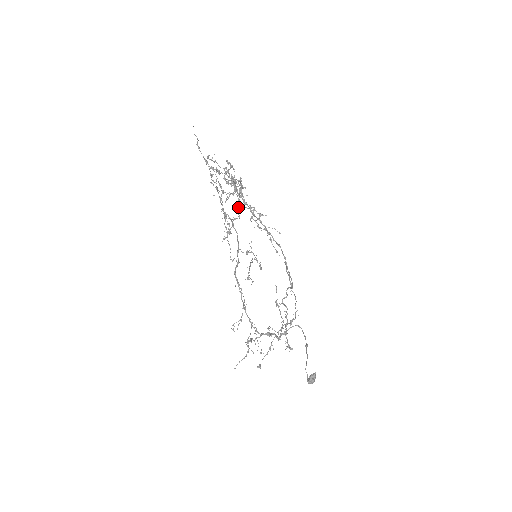
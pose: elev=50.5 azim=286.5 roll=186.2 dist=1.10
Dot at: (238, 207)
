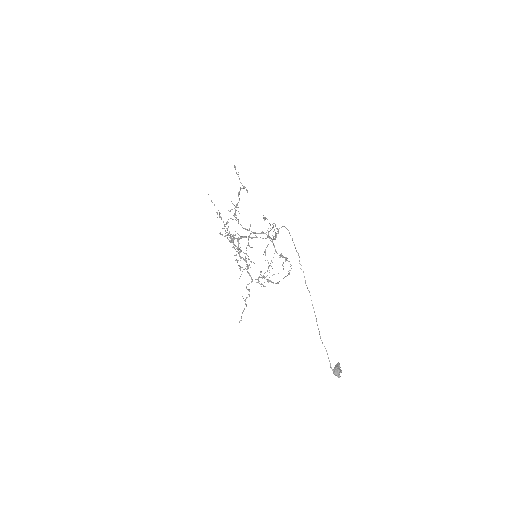
Dot at: (247, 284)
